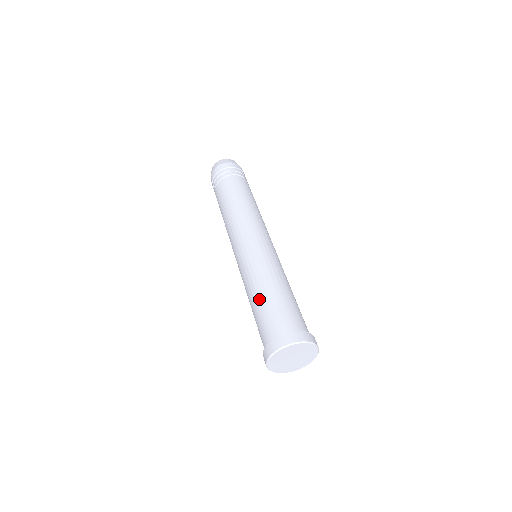
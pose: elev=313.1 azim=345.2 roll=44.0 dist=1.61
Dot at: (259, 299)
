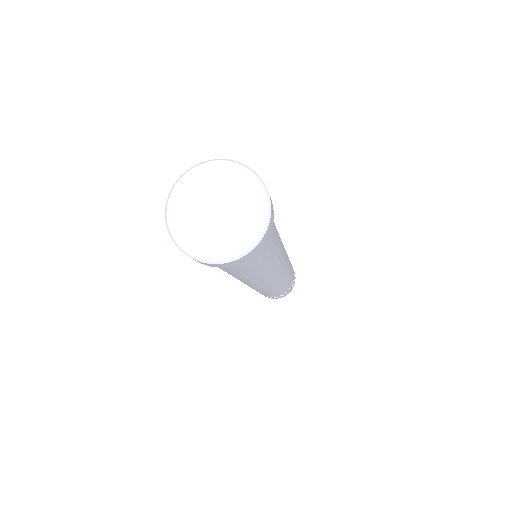
Dot at: occluded
